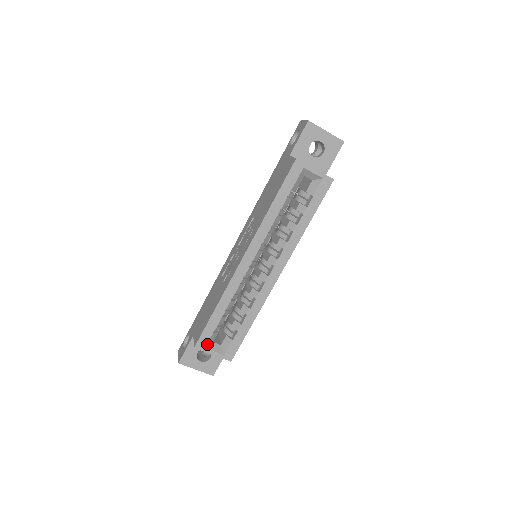
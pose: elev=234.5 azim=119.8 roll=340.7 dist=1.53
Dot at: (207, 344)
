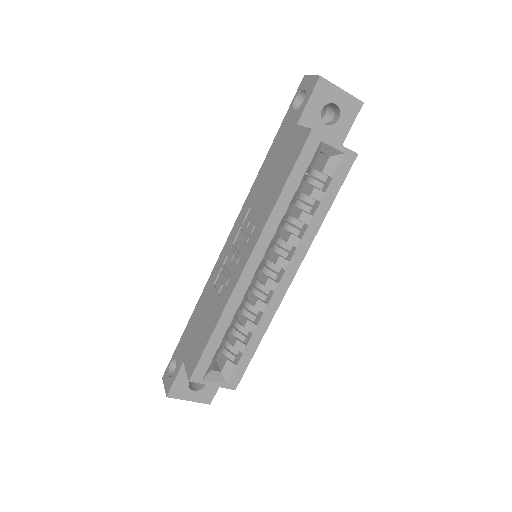
Dot at: (205, 374)
